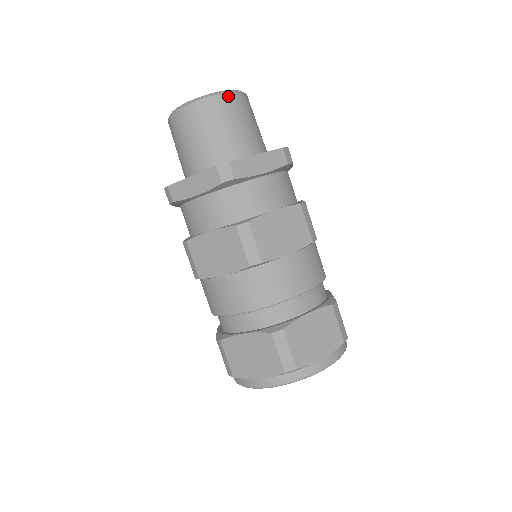
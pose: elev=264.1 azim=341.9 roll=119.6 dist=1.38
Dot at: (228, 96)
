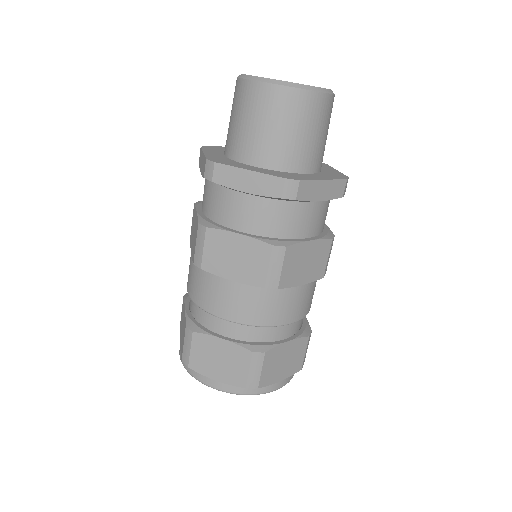
Dot at: (324, 97)
